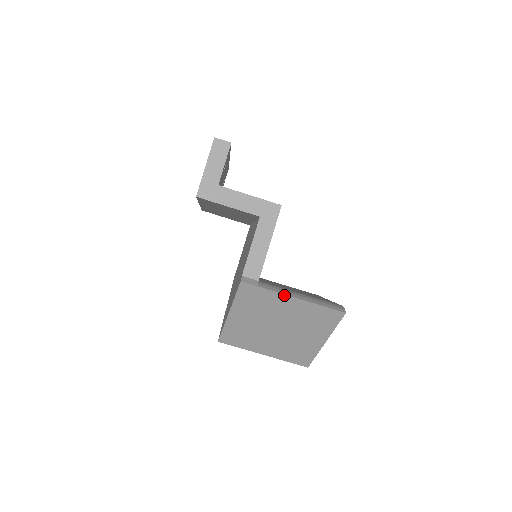
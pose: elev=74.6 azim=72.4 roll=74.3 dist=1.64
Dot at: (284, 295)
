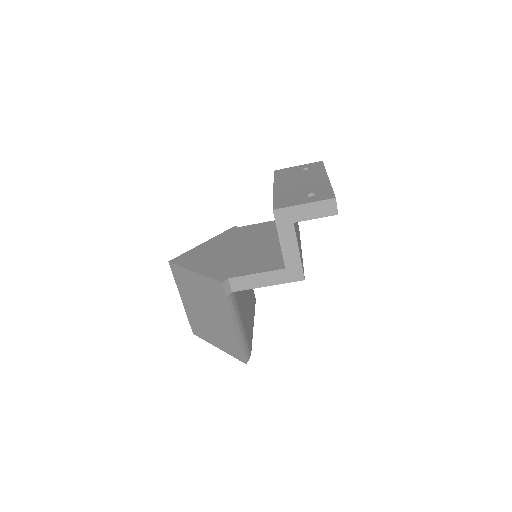
Dot at: (232, 318)
